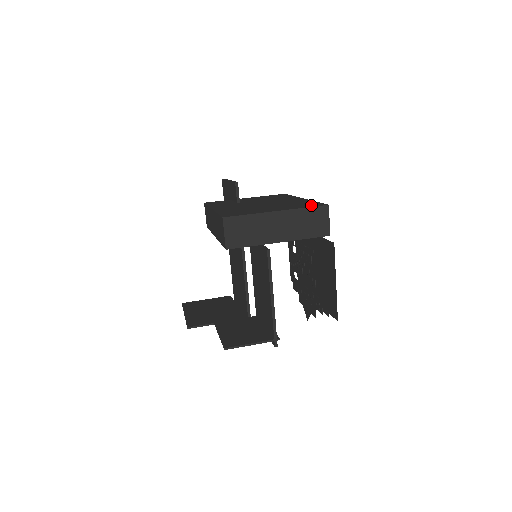
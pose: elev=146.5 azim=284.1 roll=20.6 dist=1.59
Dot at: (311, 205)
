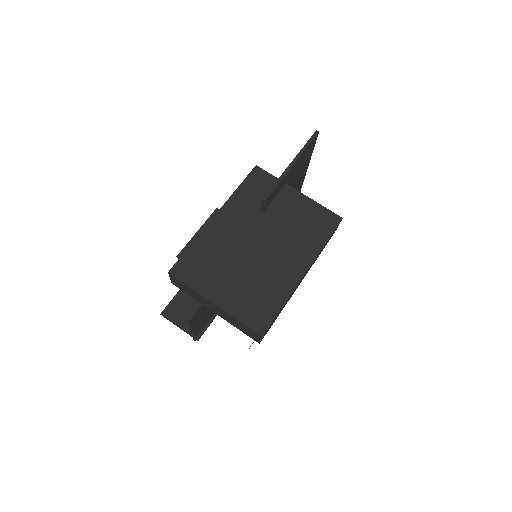
Dot at: (254, 319)
